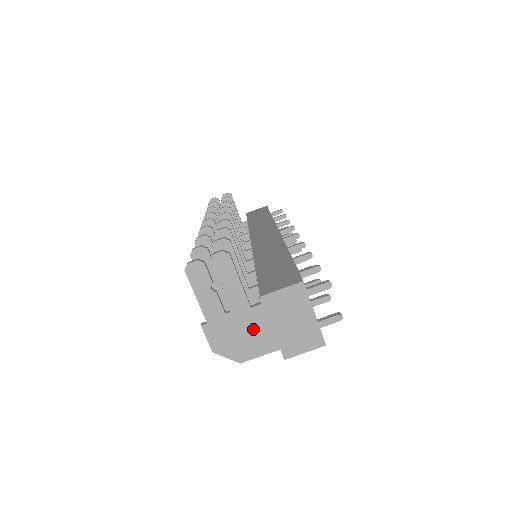
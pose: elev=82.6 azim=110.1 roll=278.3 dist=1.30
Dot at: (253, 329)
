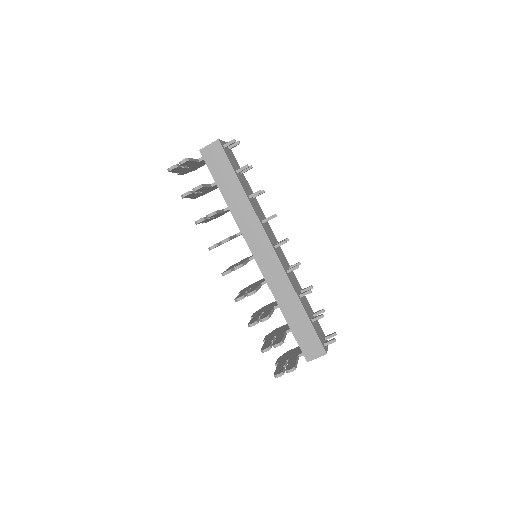
Dot at: occluded
